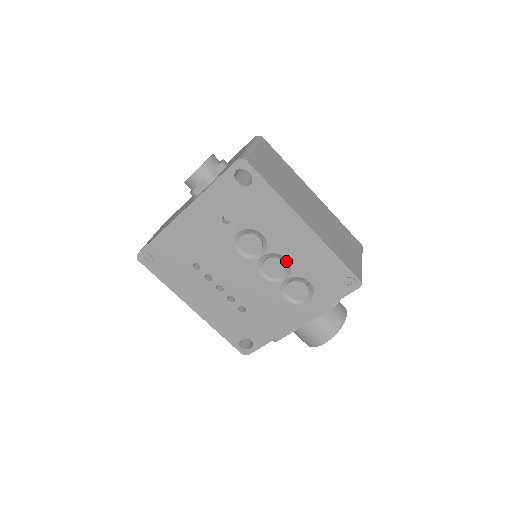
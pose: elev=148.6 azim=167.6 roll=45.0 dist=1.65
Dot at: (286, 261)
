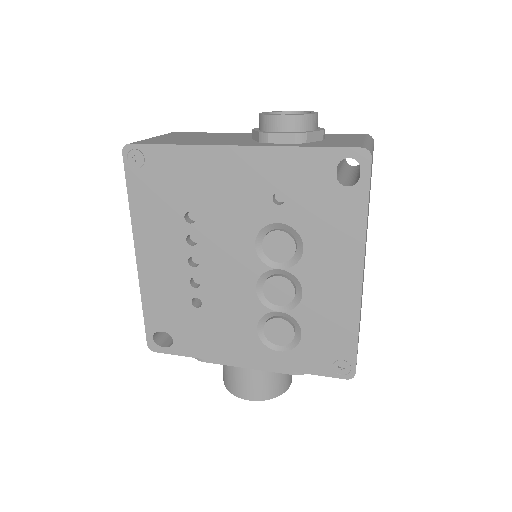
Dot at: (299, 294)
